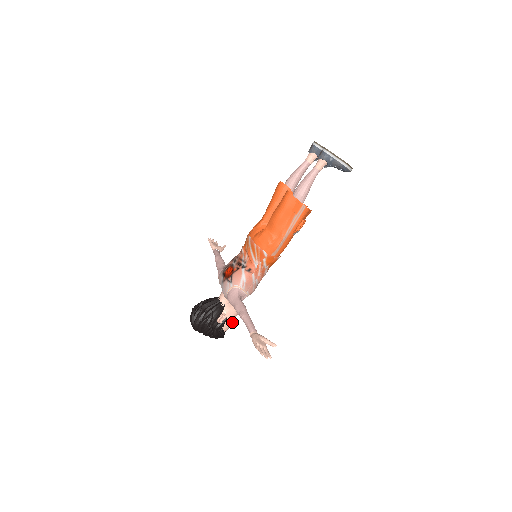
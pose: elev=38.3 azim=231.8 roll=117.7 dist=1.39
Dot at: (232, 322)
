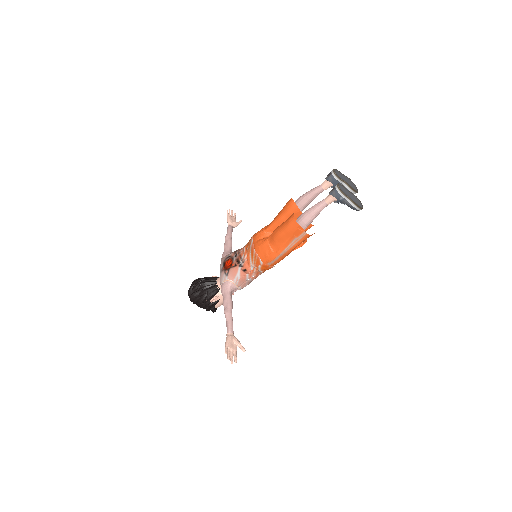
Dot at: occluded
